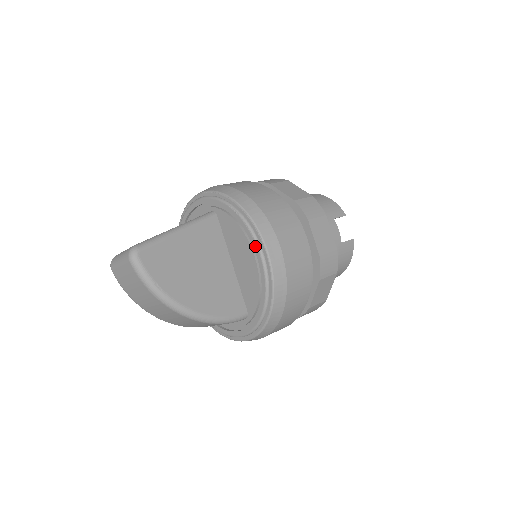
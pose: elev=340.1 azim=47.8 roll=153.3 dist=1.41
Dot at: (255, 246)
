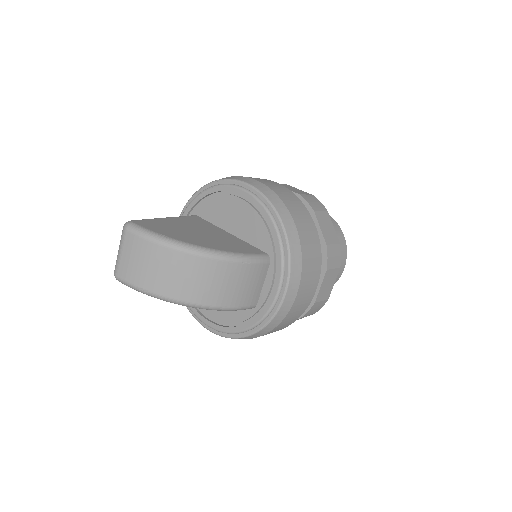
Dot at: (234, 189)
